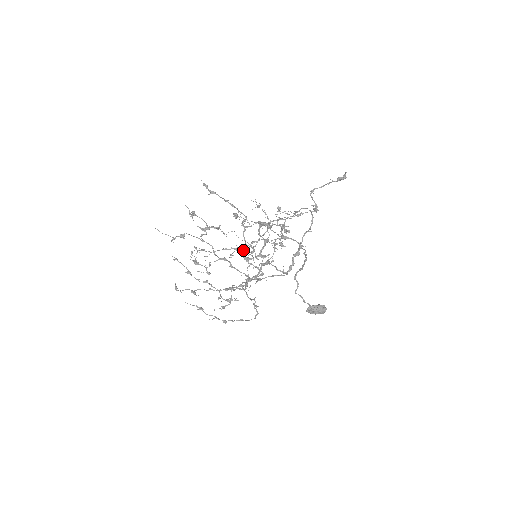
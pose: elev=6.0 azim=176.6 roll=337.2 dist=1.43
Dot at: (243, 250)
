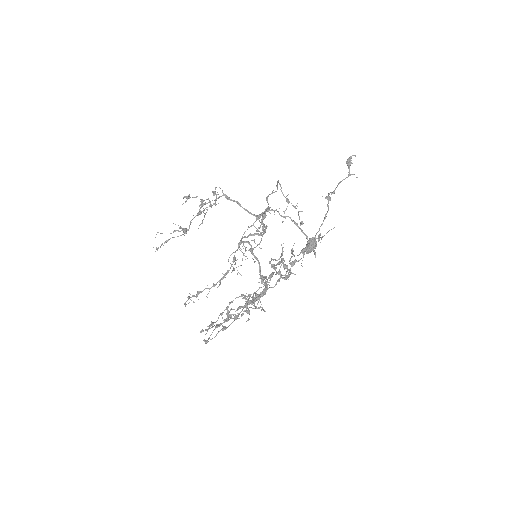
Dot at: (234, 259)
